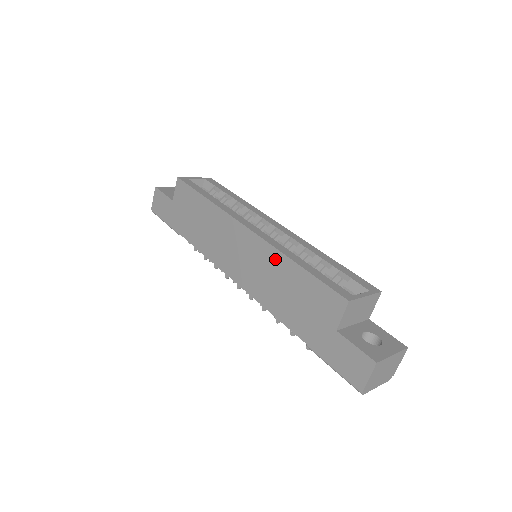
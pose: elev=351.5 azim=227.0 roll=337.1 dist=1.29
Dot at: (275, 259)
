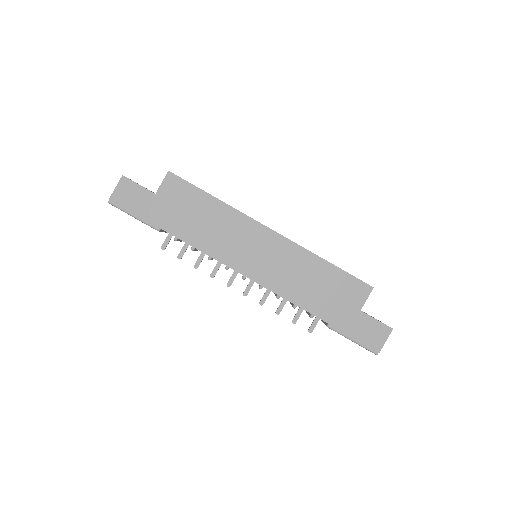
Dot at: (303, 257)
